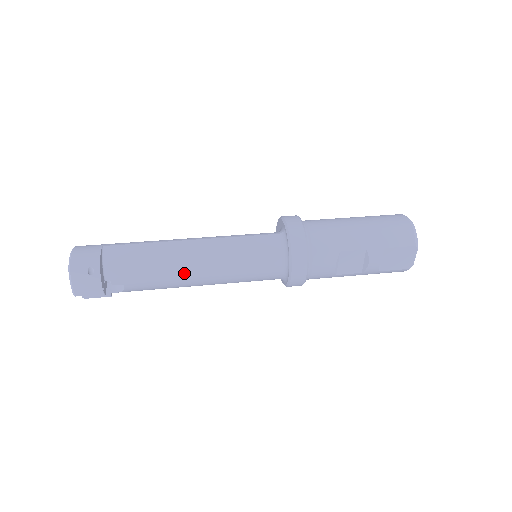
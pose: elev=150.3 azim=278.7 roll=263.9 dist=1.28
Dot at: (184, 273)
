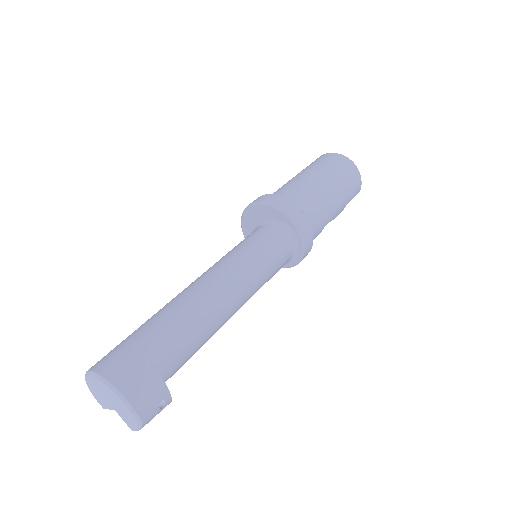
Dot at: occluded
